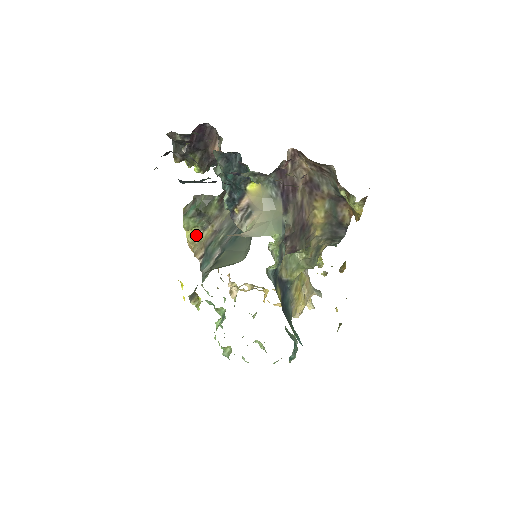
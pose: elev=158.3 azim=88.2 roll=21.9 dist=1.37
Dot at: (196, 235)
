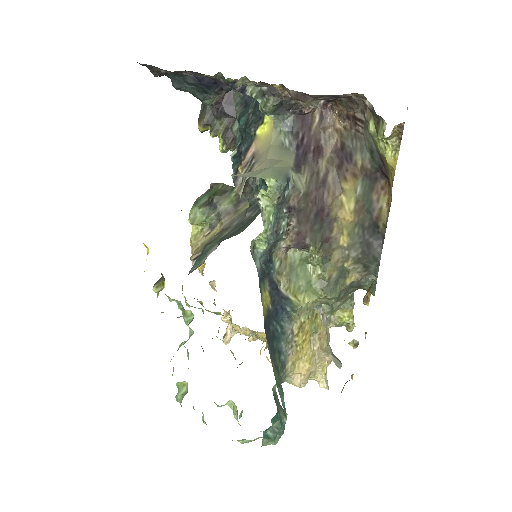
Dot at: (201, 235)
